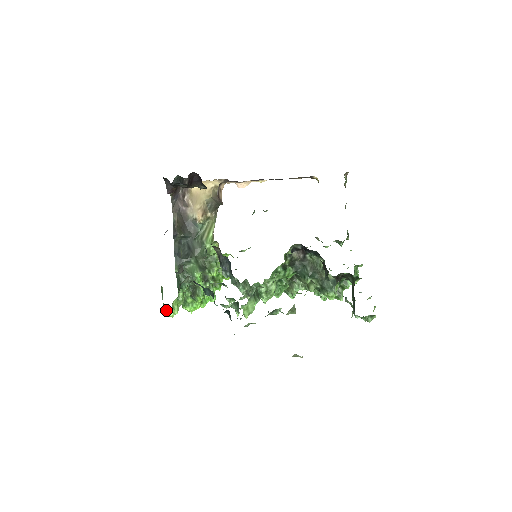
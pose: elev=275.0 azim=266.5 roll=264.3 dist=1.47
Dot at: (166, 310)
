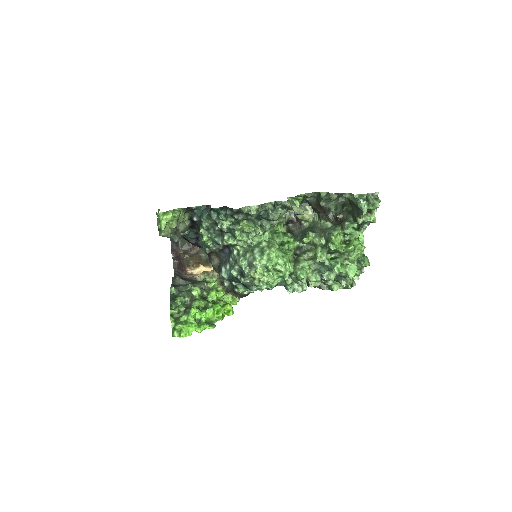
Dot at: (160, 215)
